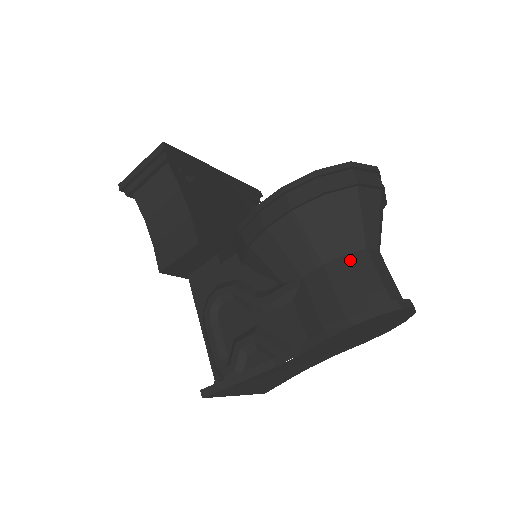
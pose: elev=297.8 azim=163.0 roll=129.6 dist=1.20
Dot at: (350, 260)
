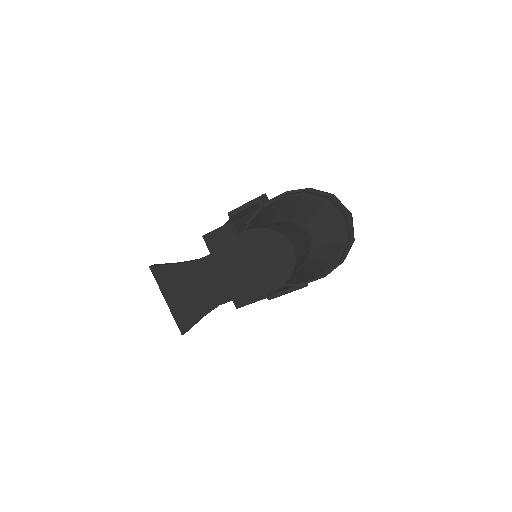
Dot at: (286, 222)
